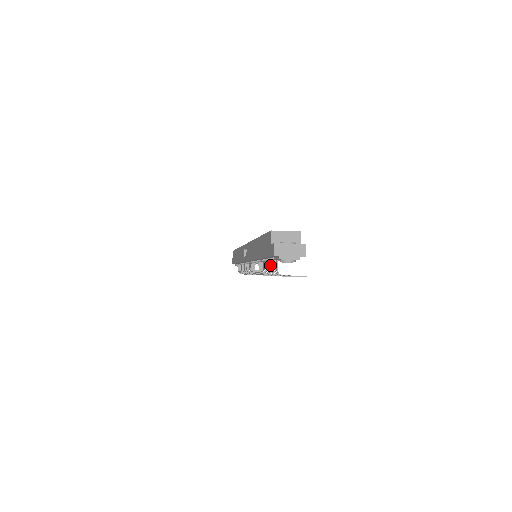
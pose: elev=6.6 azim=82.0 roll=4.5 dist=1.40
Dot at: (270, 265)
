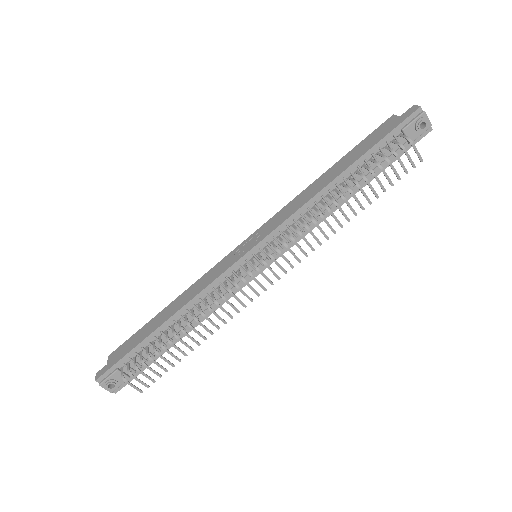
Dot at: (374, 160)
